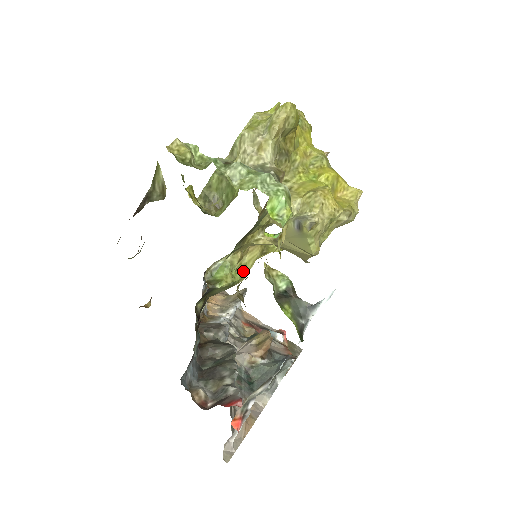
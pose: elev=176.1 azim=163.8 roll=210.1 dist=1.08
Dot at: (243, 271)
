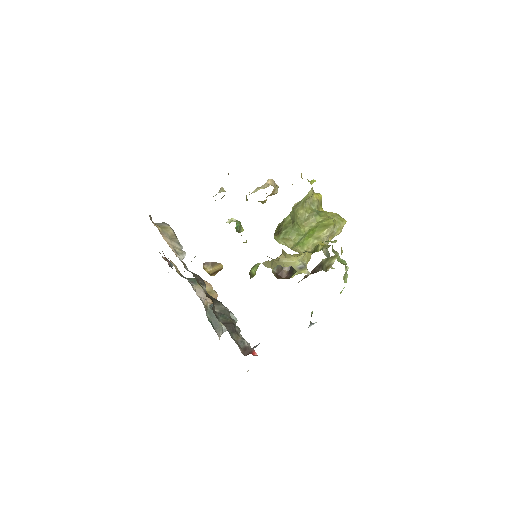
Dot at: occluded
